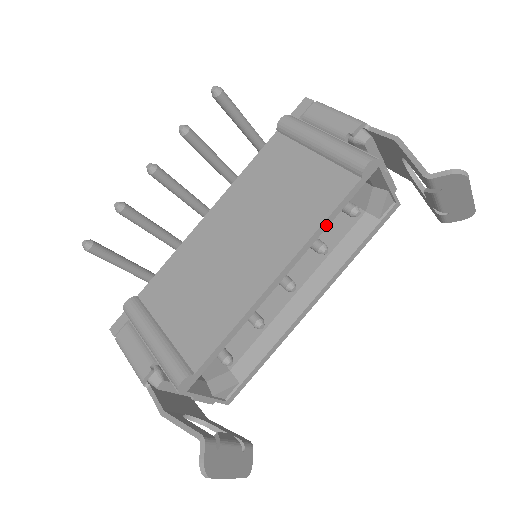
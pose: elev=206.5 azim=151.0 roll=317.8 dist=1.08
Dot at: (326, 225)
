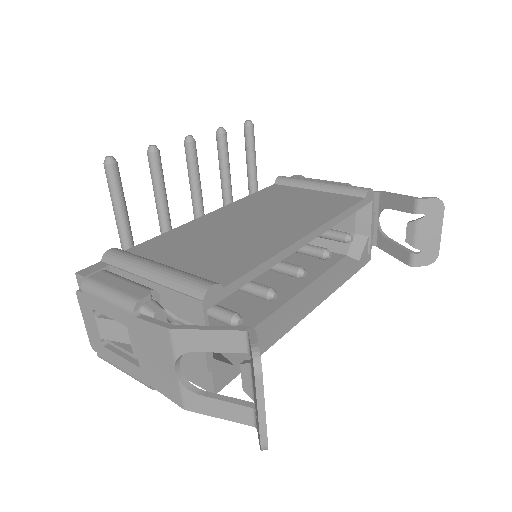
Dot at: (342, 218)
